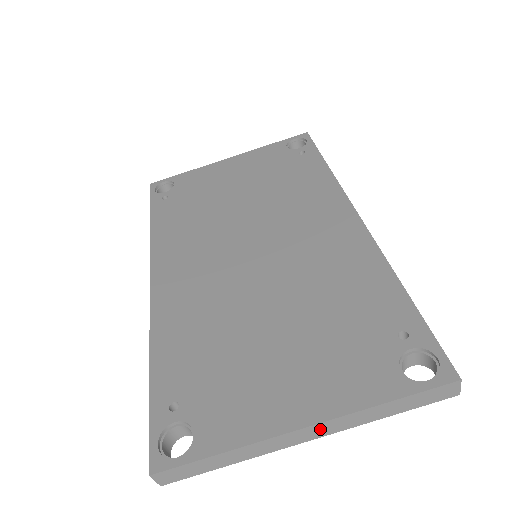
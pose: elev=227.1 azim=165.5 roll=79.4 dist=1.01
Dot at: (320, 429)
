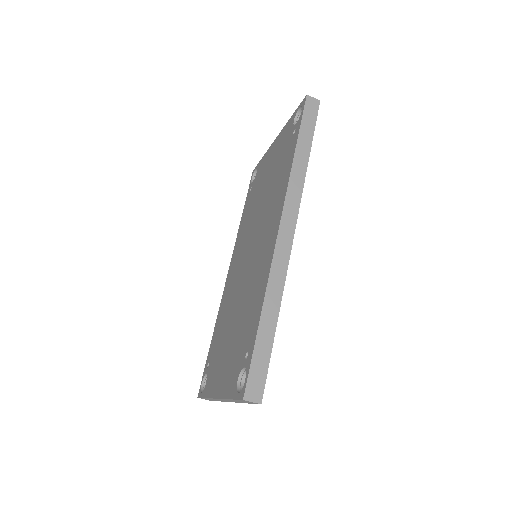
Dot at: (225, 400)
